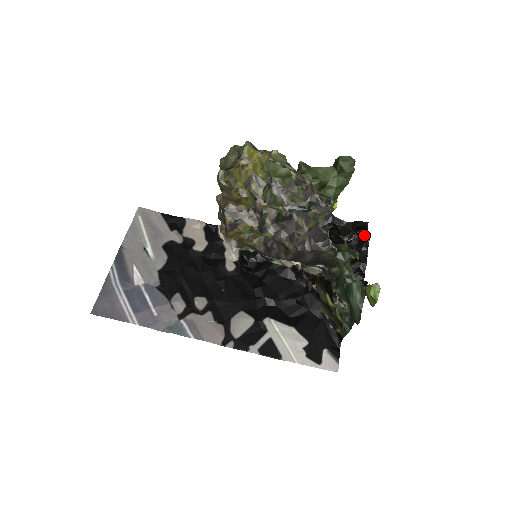
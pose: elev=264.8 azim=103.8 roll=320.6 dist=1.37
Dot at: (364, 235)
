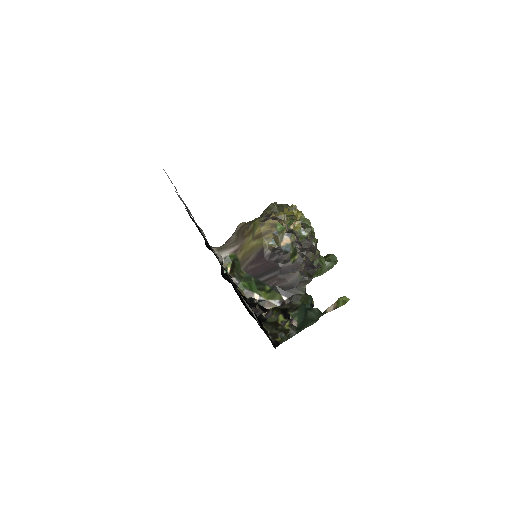
Dot at: occluded
